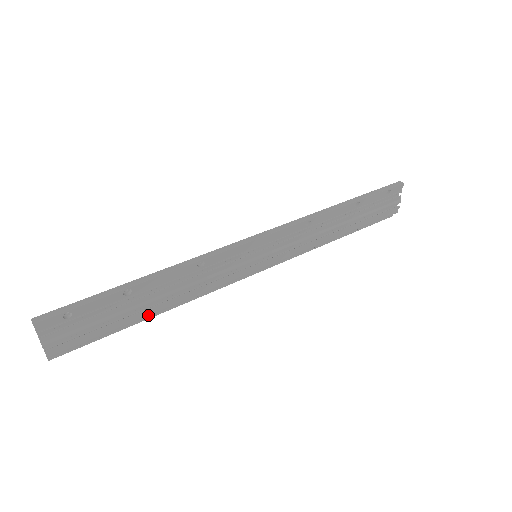
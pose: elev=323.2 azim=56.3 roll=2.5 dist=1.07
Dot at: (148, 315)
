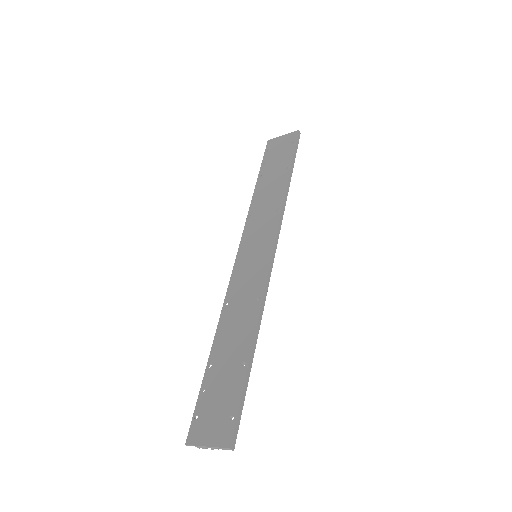
Dot at: occluded
